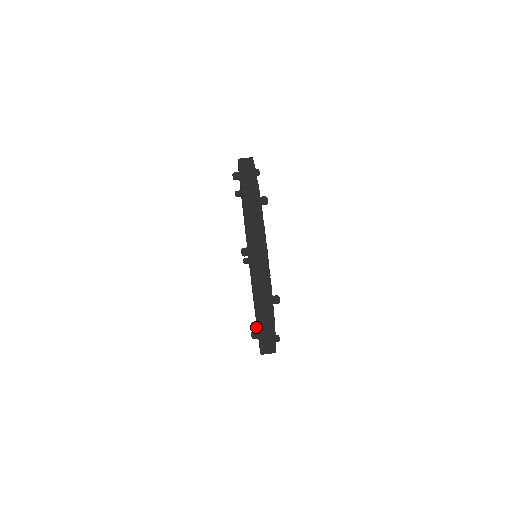
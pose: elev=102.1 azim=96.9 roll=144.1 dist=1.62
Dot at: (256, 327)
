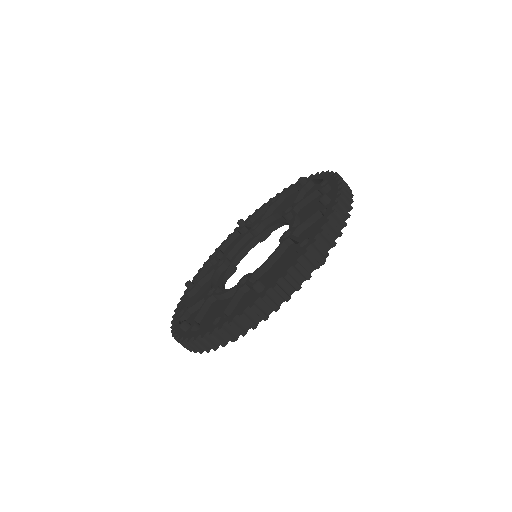
Dot at: (240, 226)
